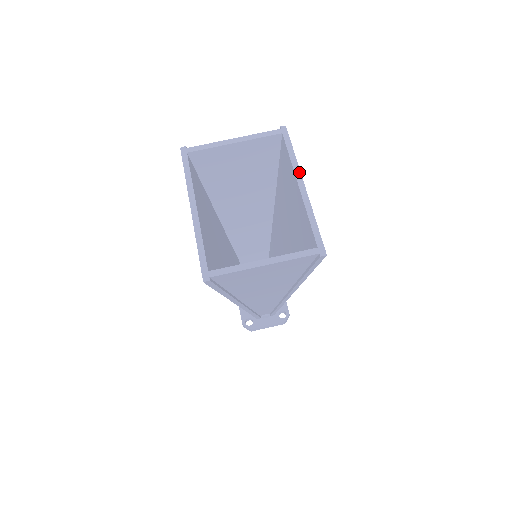
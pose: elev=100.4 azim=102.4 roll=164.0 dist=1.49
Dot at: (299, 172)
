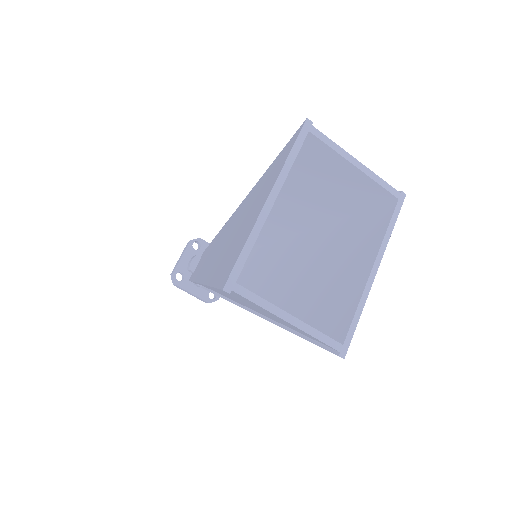
Dot at: (383, 253)
